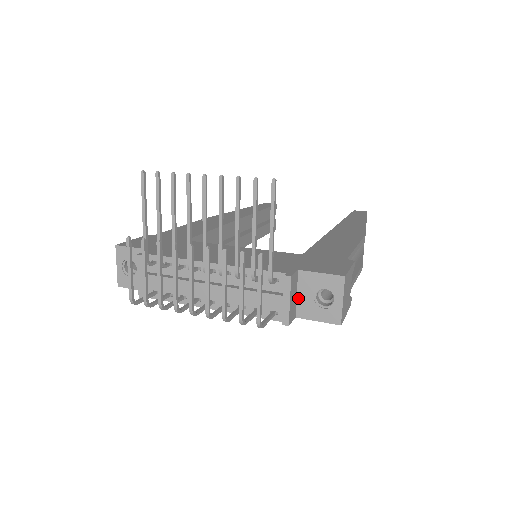
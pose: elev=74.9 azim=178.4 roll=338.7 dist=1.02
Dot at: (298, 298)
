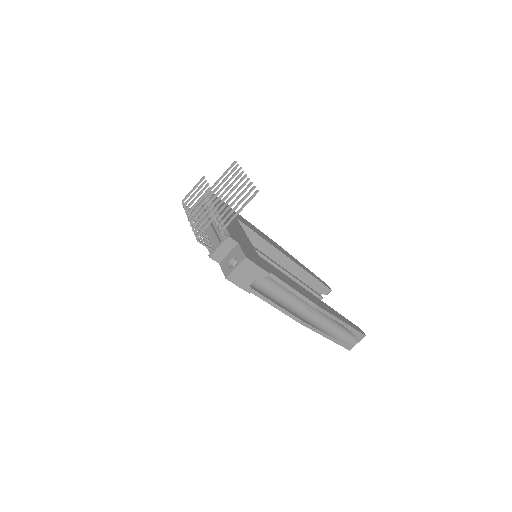
Dot at: (227, 255)
